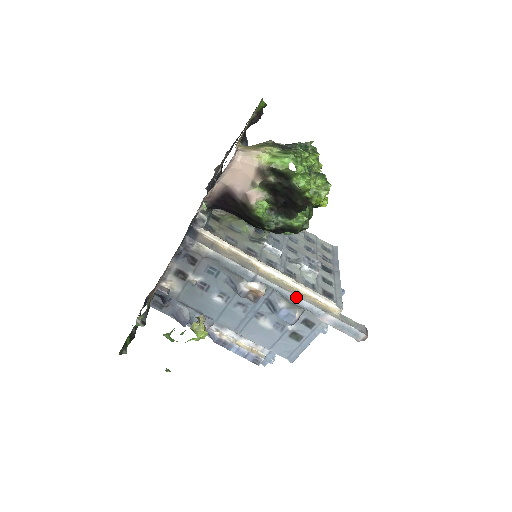
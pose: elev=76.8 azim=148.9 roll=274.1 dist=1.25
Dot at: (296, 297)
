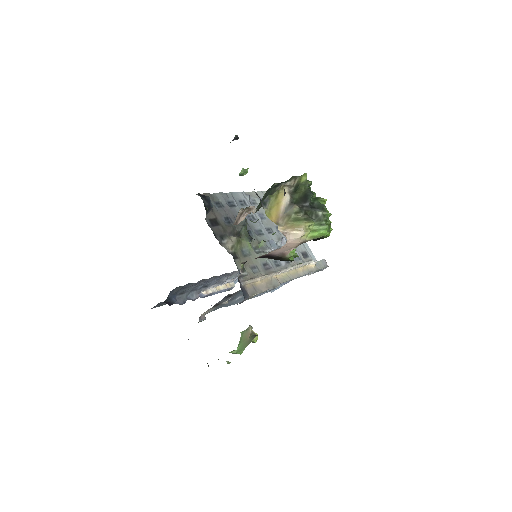
Dot at: (298, 277)
